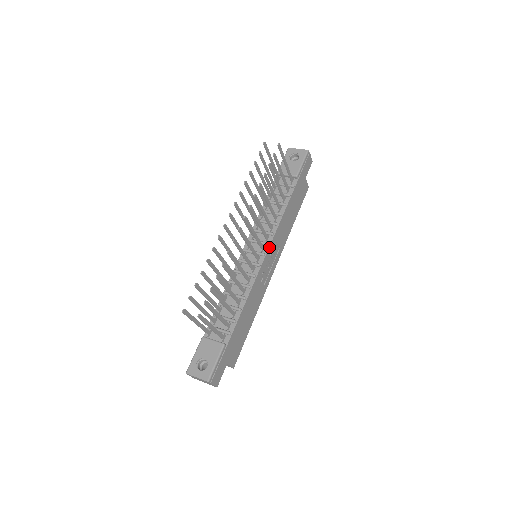
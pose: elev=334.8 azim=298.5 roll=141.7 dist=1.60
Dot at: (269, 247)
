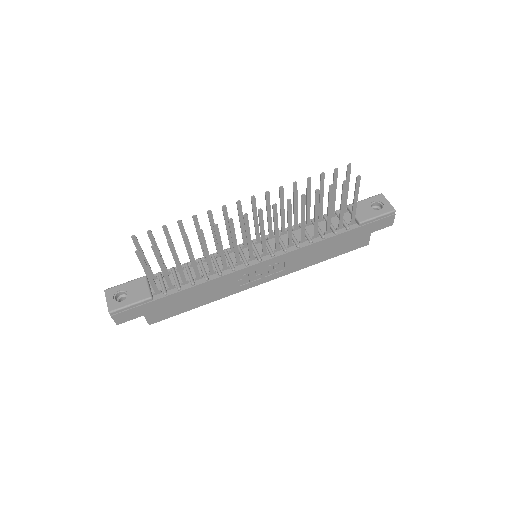
Dot at: (271, 258)
